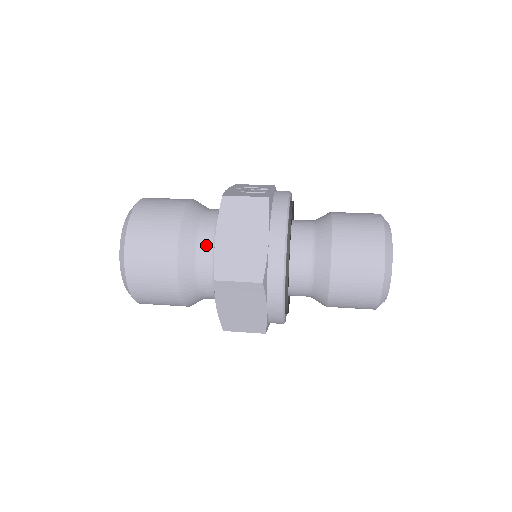
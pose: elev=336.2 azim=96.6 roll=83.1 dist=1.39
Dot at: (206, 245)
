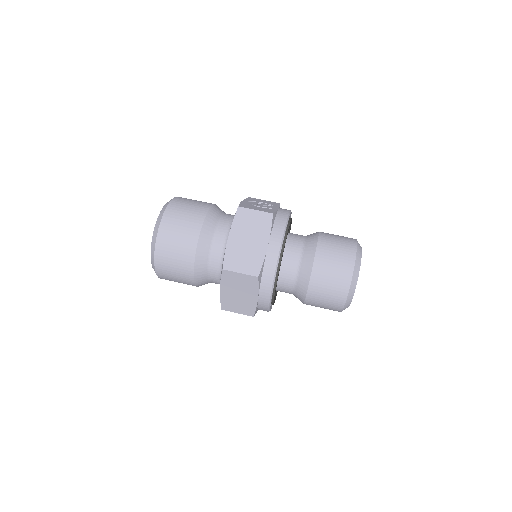
Dot at: (220, 242)
